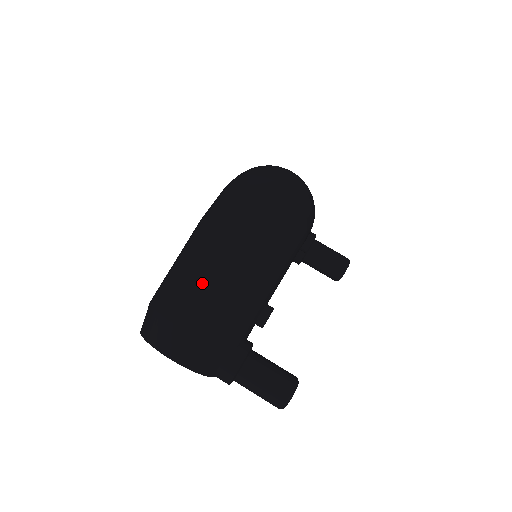
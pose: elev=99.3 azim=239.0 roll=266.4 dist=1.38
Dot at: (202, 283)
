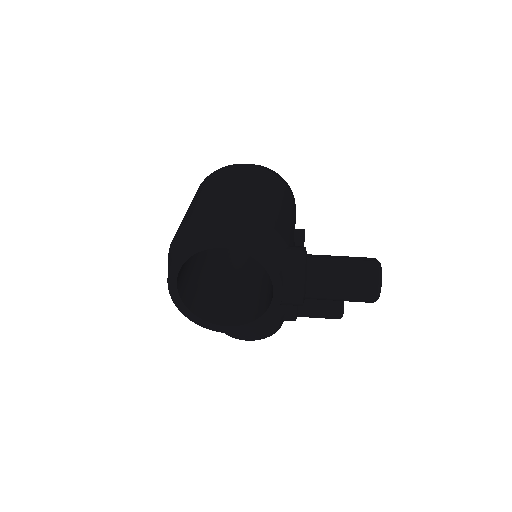
Dot at: (226, 187)
